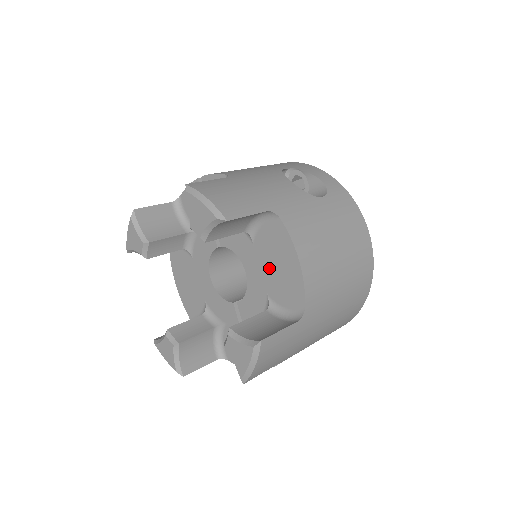
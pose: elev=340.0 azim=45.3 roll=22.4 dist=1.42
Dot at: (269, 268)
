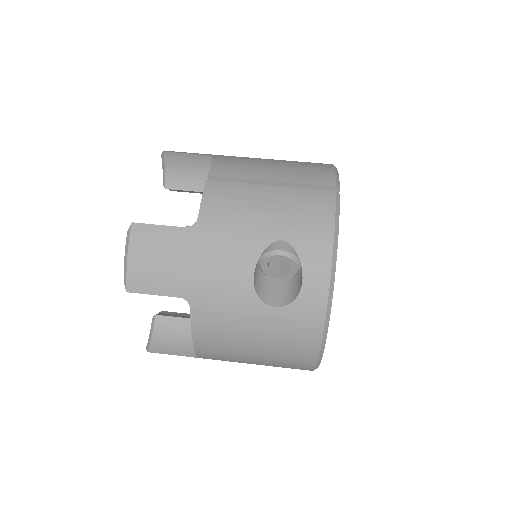
Dot at: occluded
